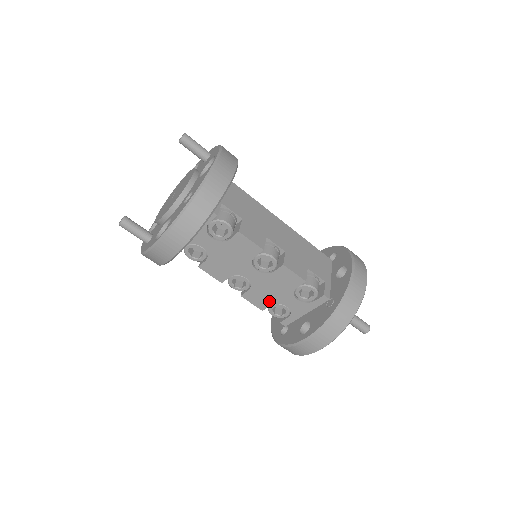
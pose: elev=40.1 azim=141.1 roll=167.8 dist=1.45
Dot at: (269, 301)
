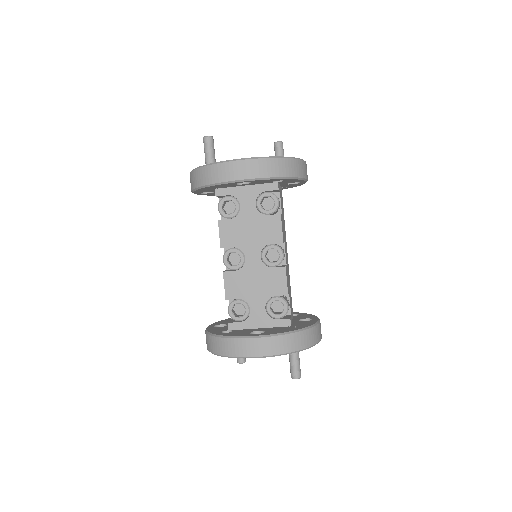
Dot at: (241, 294)
